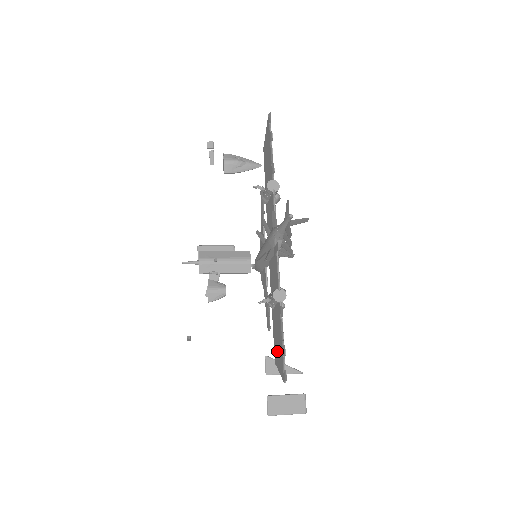
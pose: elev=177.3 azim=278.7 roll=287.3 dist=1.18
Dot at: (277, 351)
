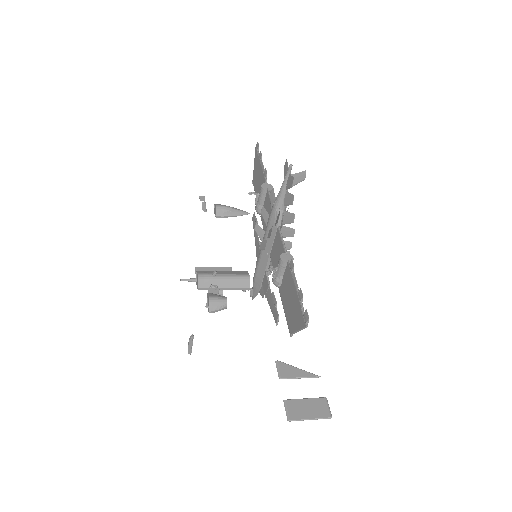
Dot at: (291, 314)
